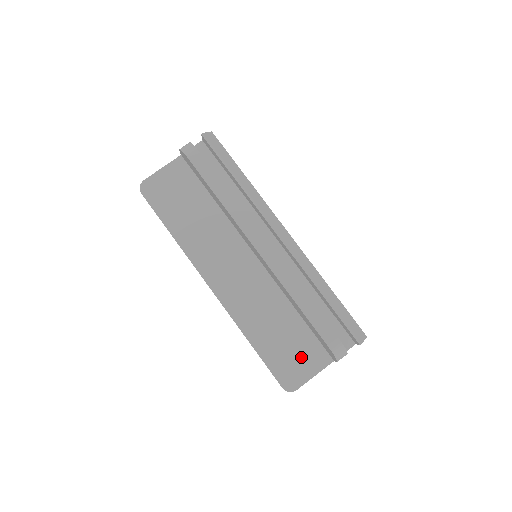
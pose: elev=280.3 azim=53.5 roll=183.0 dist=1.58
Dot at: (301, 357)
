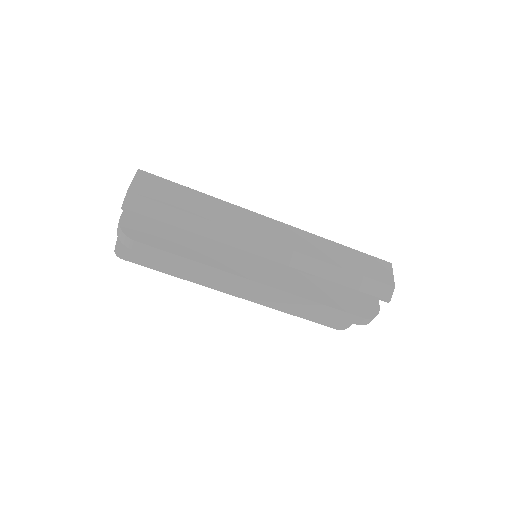
Dot at: occluded
